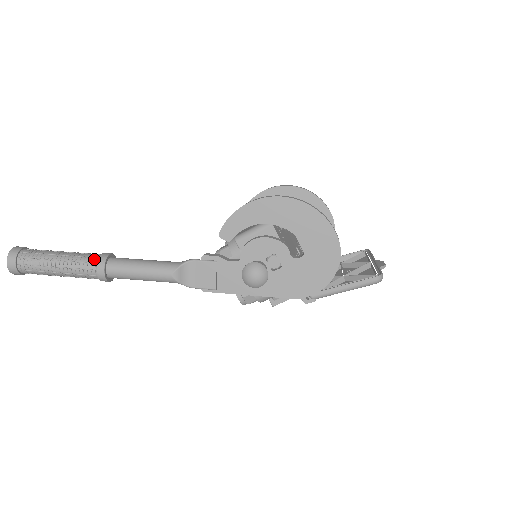
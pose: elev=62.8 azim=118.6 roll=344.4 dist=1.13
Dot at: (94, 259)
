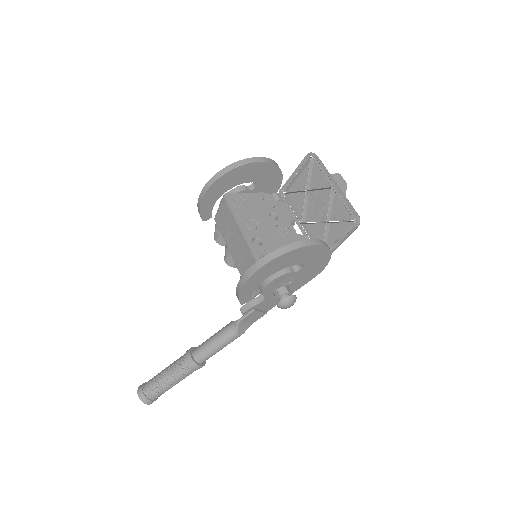
Dot at: (188, 367)
